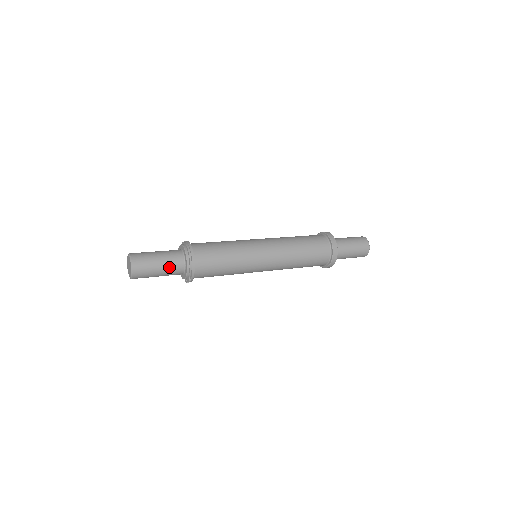
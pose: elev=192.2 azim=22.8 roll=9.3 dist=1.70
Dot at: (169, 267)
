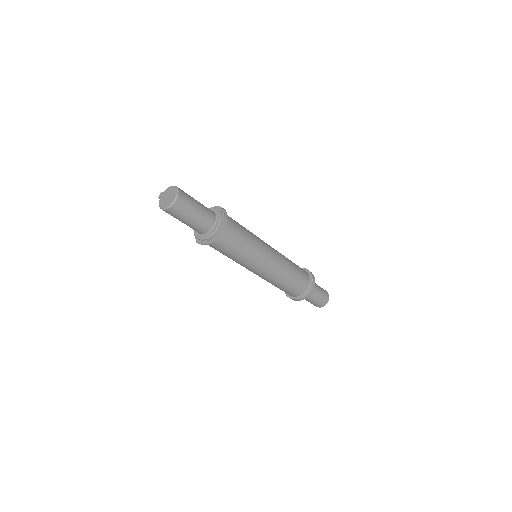
Dot at: (199, 223)
